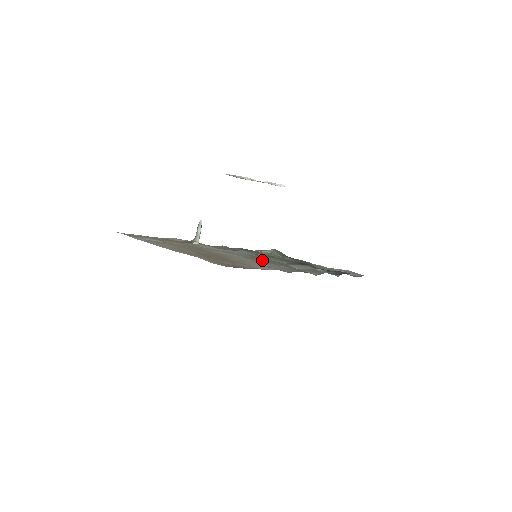
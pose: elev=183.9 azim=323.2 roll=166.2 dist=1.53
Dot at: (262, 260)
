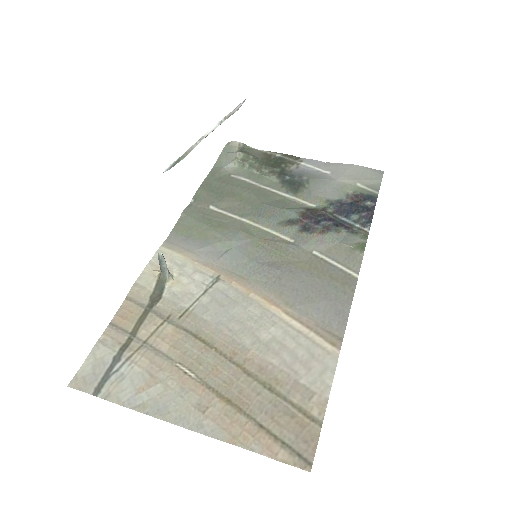
Dot at: (278, 284)
